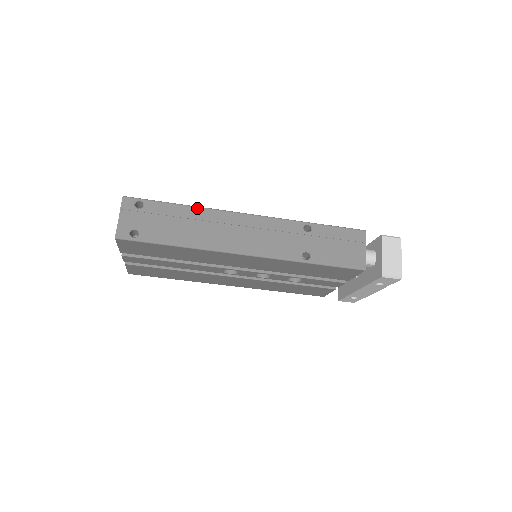
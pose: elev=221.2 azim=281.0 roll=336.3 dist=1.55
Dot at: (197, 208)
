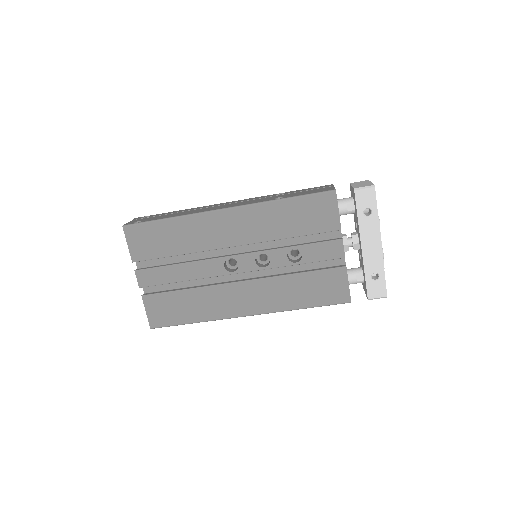
Dot at: occluded
